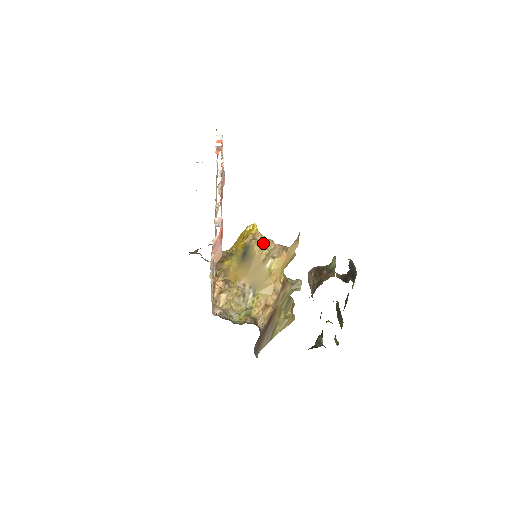
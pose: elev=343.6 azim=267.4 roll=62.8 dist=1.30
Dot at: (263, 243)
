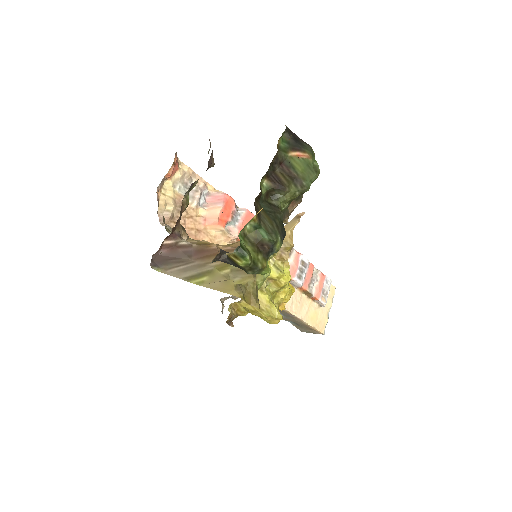
Dot at: occluded
